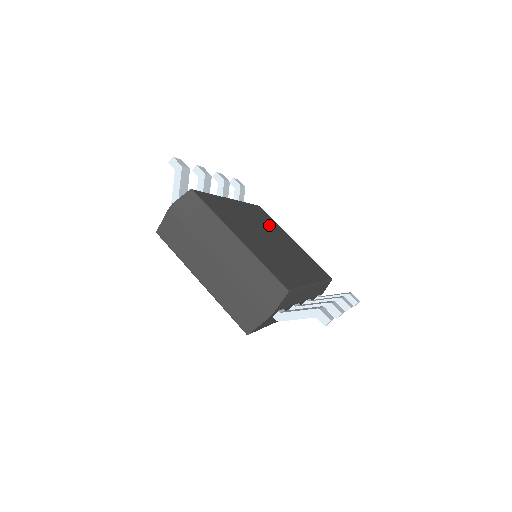
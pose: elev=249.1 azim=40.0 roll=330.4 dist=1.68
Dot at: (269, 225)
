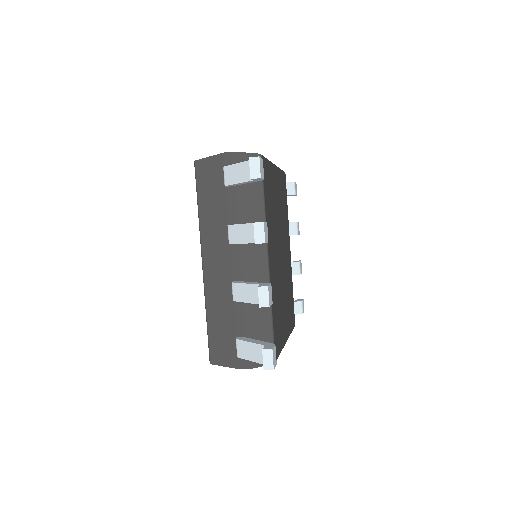
Dot at: (273, 207)
